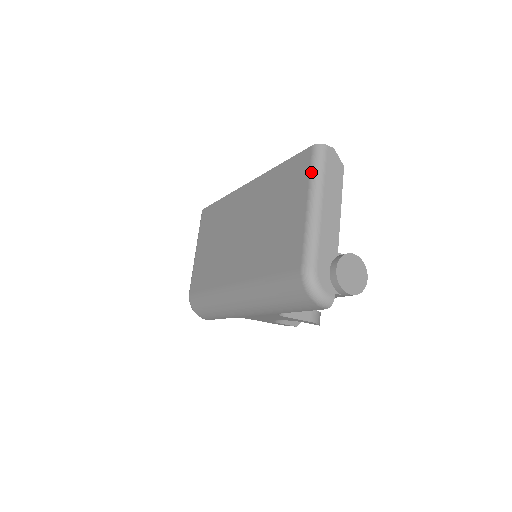
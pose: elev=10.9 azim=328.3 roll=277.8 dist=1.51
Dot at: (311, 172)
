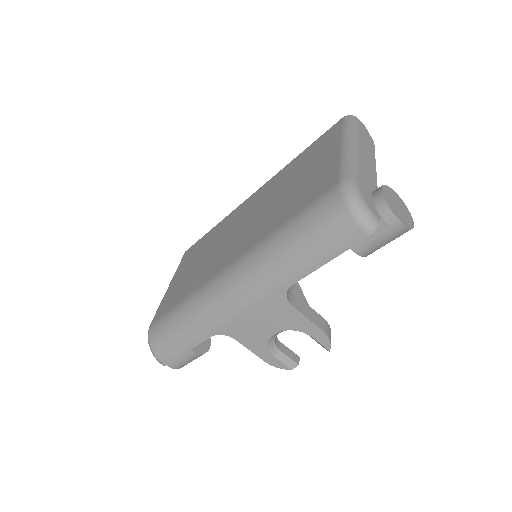
Dot at: (343, 129)
